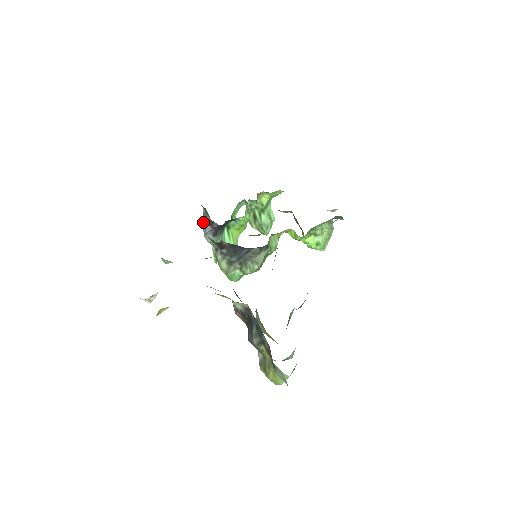
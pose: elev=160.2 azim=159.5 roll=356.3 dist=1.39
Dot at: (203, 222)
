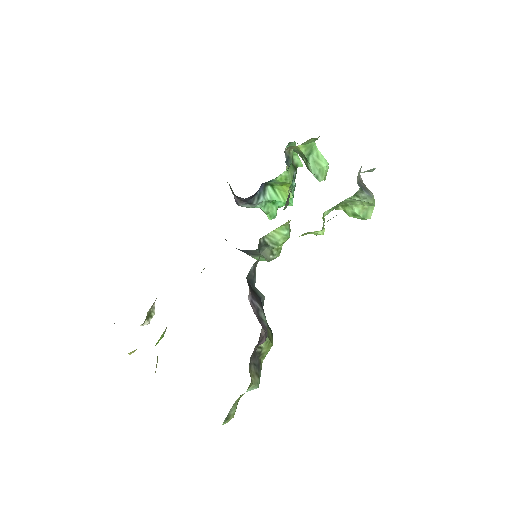
Dot at: (233, 194)
